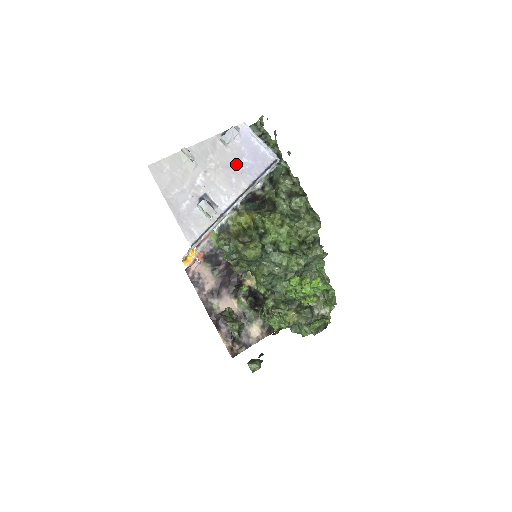
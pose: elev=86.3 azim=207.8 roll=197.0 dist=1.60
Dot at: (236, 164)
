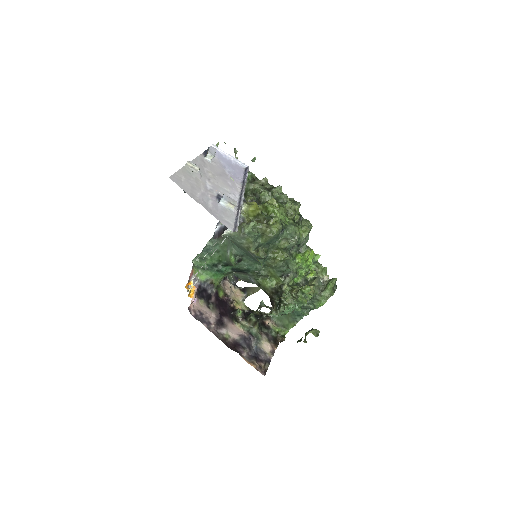
Dot at: (224, 173)
